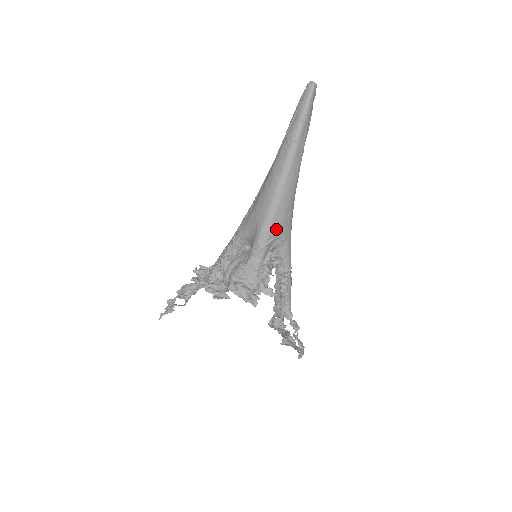
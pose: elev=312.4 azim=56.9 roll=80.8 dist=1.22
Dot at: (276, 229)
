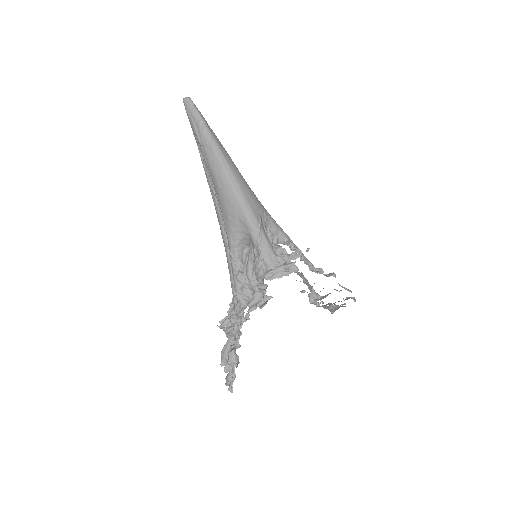
Dot at: (255, 209)
